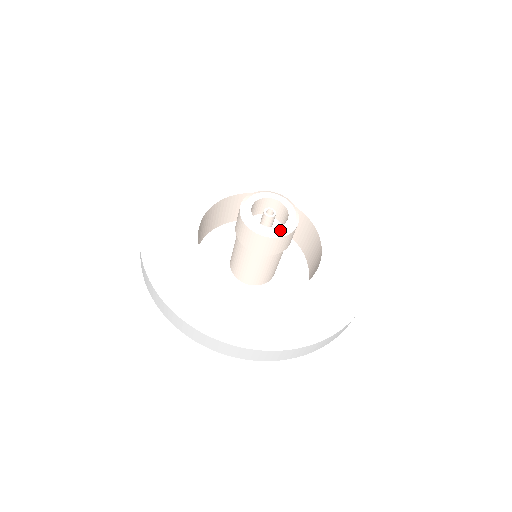
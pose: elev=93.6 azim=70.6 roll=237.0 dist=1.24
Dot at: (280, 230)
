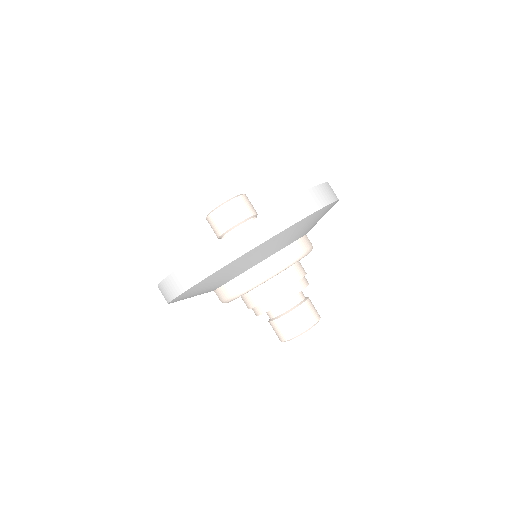
Dot at: occluded
